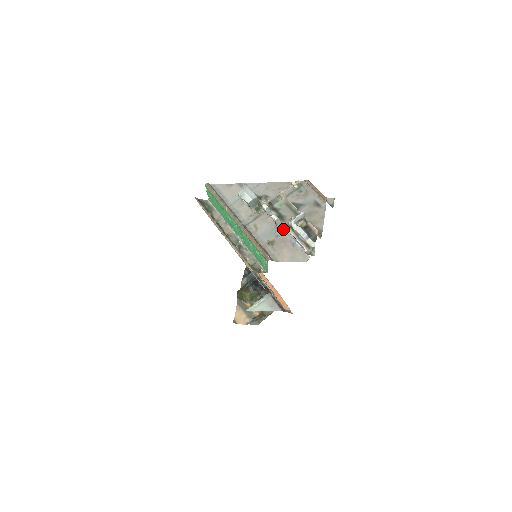
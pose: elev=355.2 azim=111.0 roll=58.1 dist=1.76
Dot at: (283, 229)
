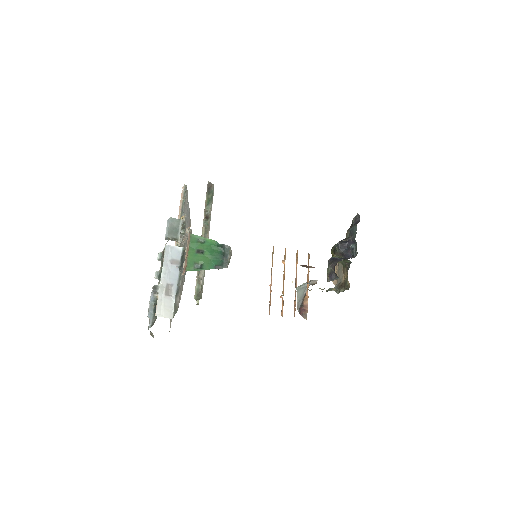
Dot at: occluded
